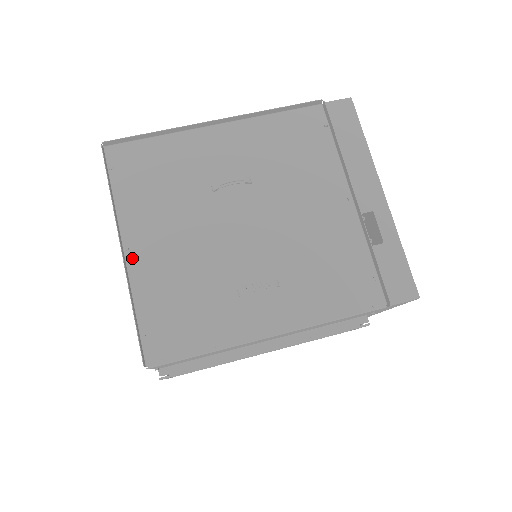
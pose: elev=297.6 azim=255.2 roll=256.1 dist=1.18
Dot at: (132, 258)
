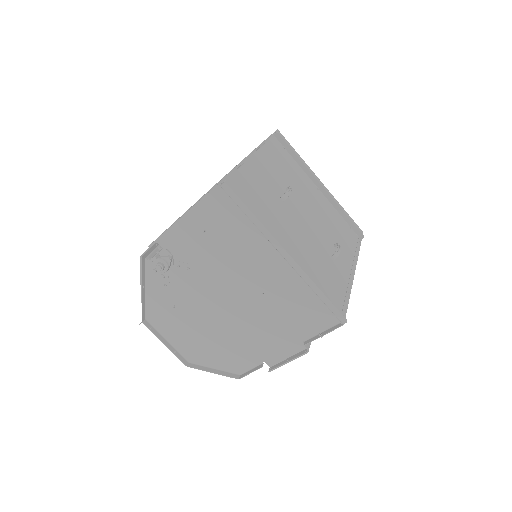
Dot at: (290, 261)
